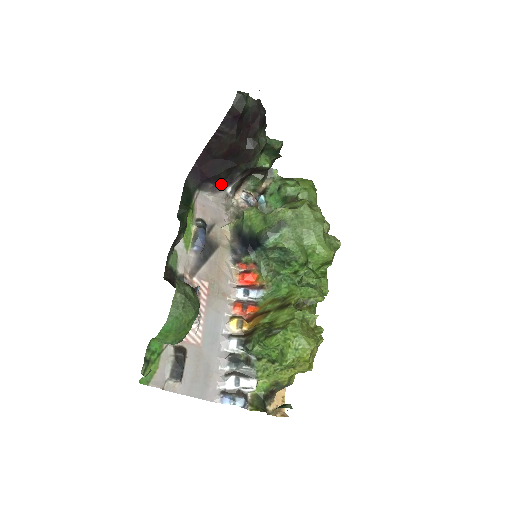
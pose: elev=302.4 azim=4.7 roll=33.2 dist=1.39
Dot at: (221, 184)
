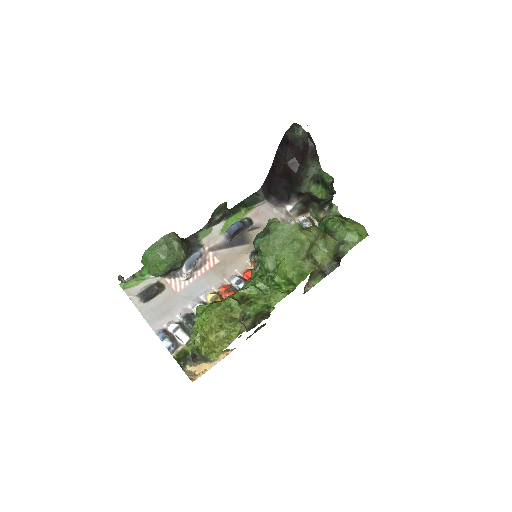
Dot at: (281, 200)
